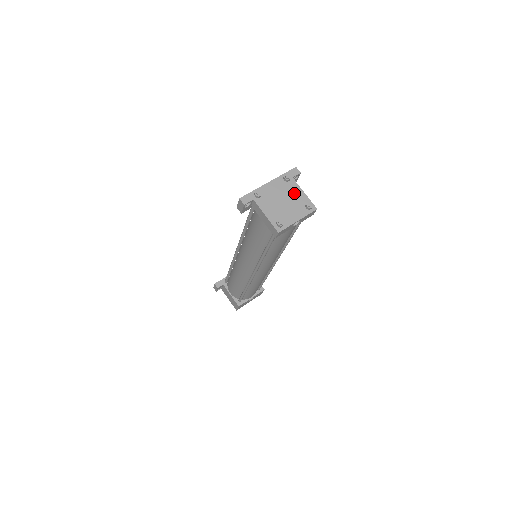
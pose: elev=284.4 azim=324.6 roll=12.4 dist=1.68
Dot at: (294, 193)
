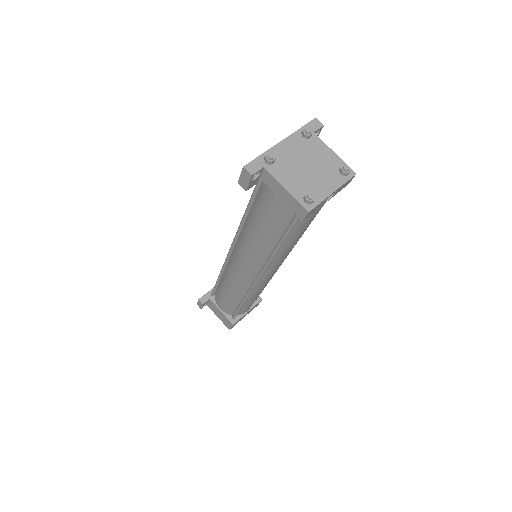
Dot at: (320, 154)
